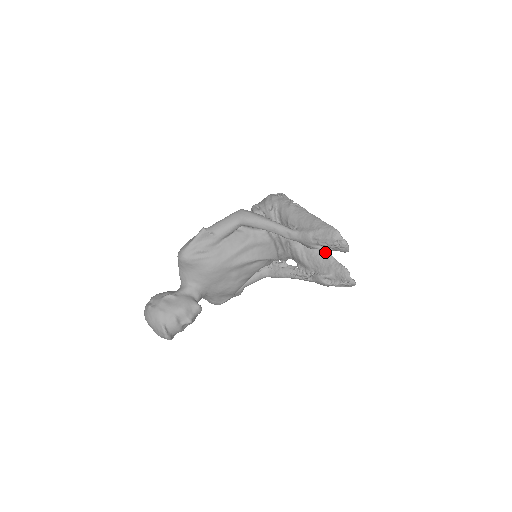
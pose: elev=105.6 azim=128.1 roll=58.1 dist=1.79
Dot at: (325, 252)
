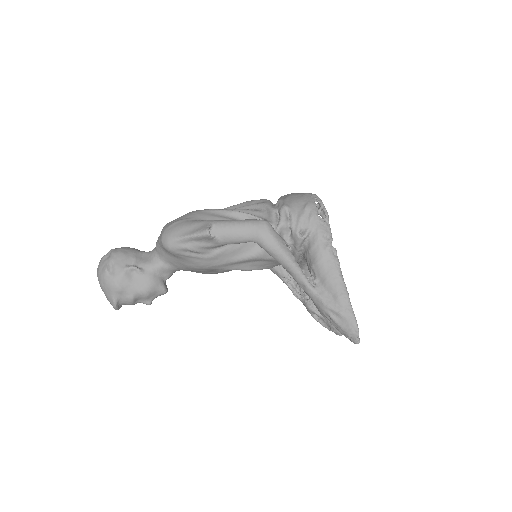
Dot at: occluded
